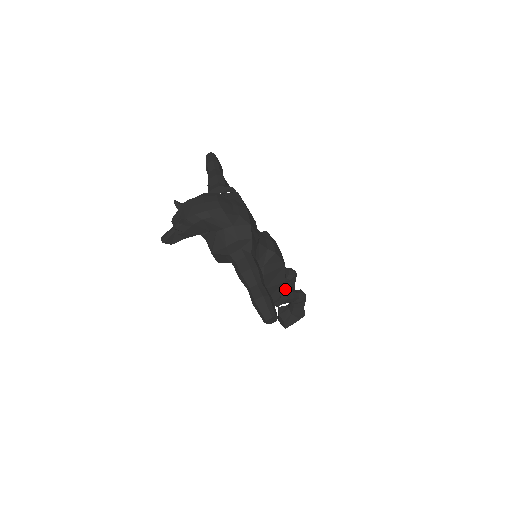
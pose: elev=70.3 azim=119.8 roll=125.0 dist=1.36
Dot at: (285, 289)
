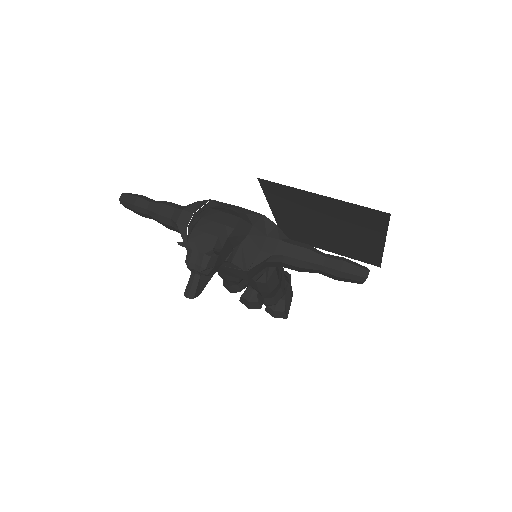
Dot at: occluded
